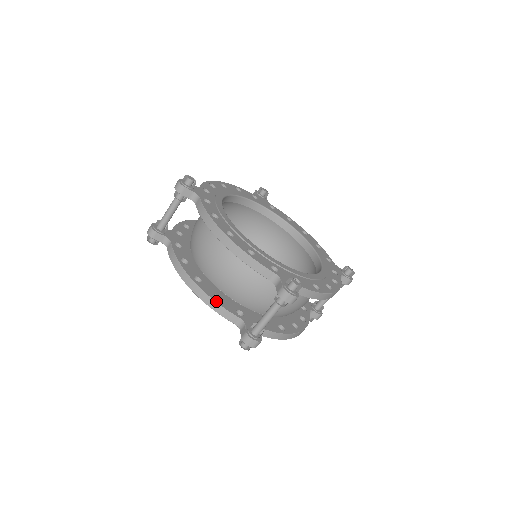
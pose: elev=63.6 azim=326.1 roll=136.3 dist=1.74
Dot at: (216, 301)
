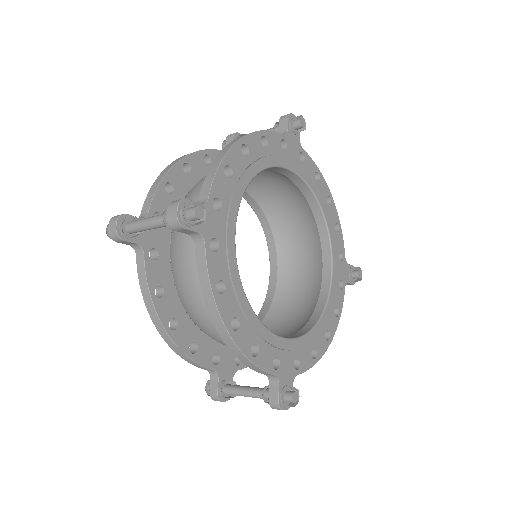
Dot at: (191, 357)
